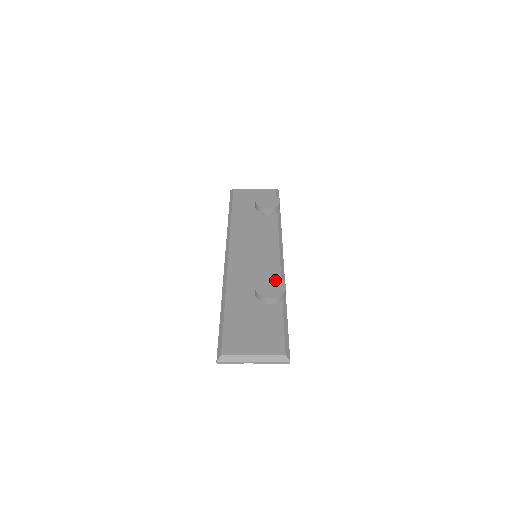
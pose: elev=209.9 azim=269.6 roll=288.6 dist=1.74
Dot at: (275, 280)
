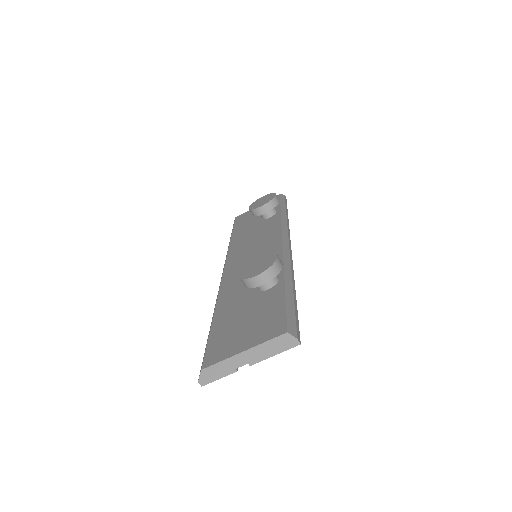
Dot at: (264, 257)
